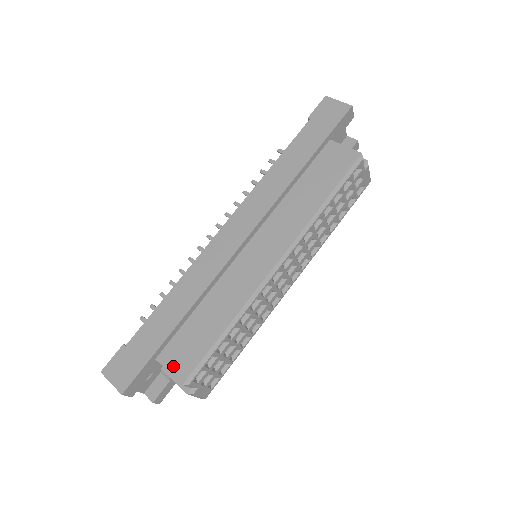
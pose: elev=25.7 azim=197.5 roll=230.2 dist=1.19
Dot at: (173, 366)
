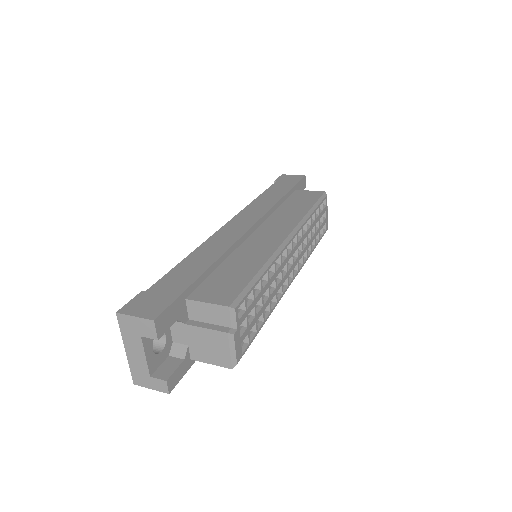
Dot at: (211, 298)
